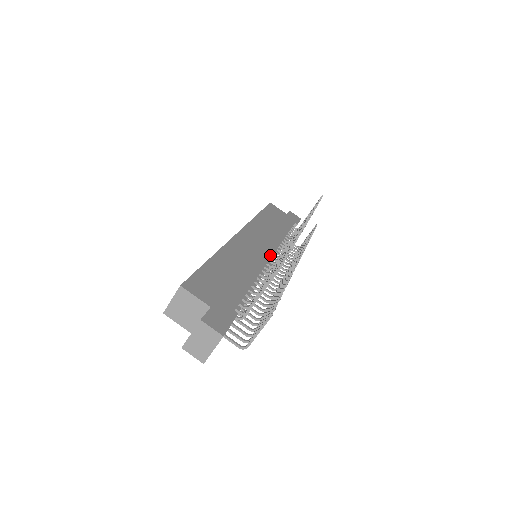
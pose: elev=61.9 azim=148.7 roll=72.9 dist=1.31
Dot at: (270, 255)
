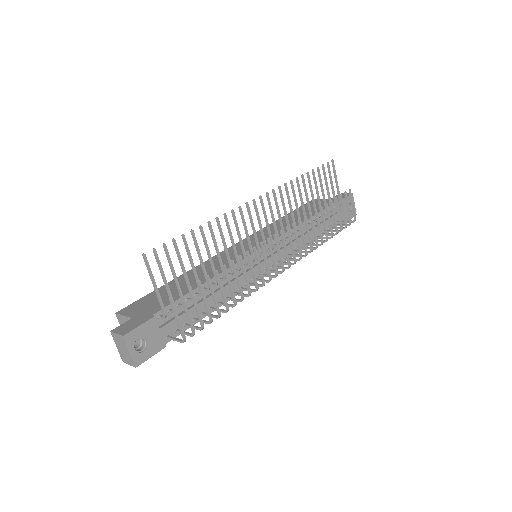
Dot at: (260, 248)
